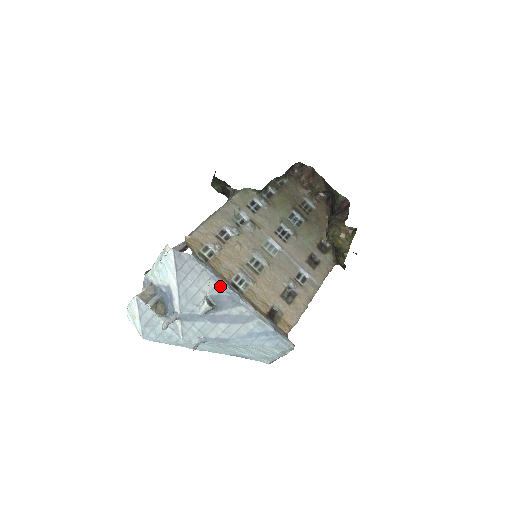
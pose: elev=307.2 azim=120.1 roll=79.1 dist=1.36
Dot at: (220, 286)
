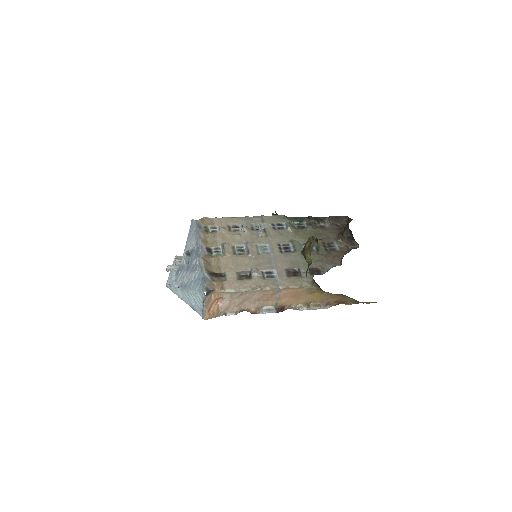
Dot at: (196, 242)
